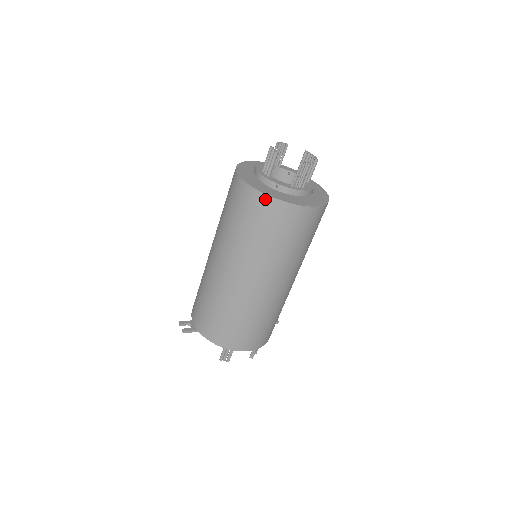
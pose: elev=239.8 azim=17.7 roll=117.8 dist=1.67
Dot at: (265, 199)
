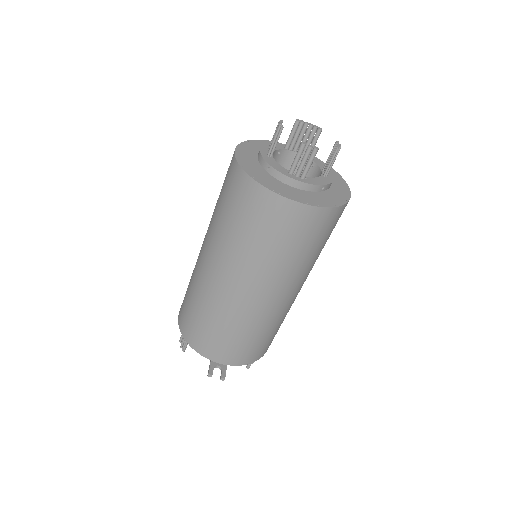
Dot at: (332, 212)
